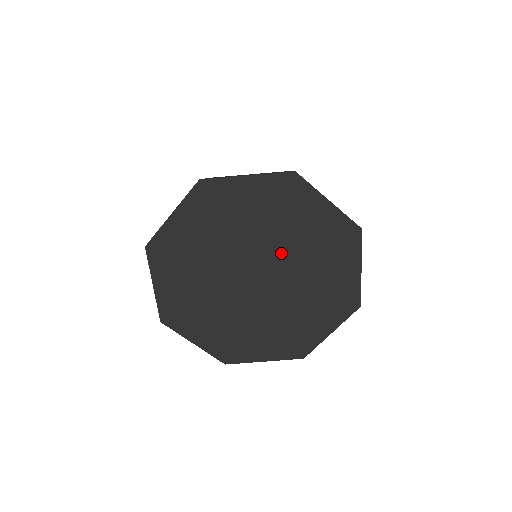
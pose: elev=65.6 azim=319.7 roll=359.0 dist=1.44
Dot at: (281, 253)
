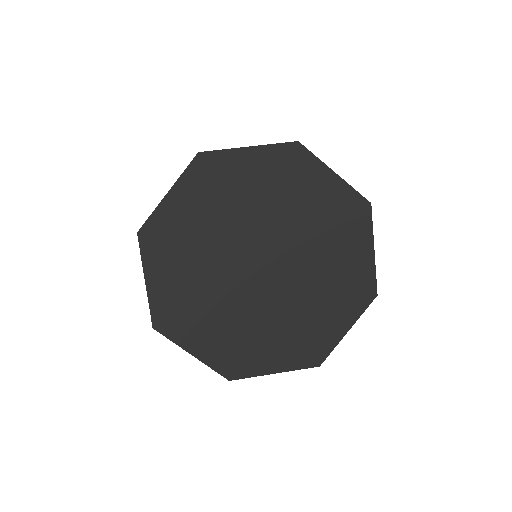
Dot at: (288, 234)
